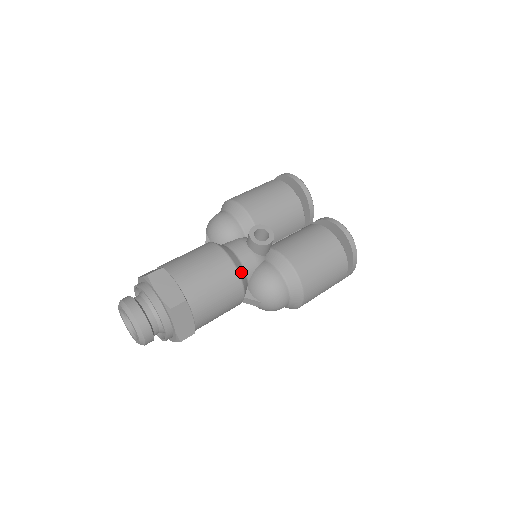
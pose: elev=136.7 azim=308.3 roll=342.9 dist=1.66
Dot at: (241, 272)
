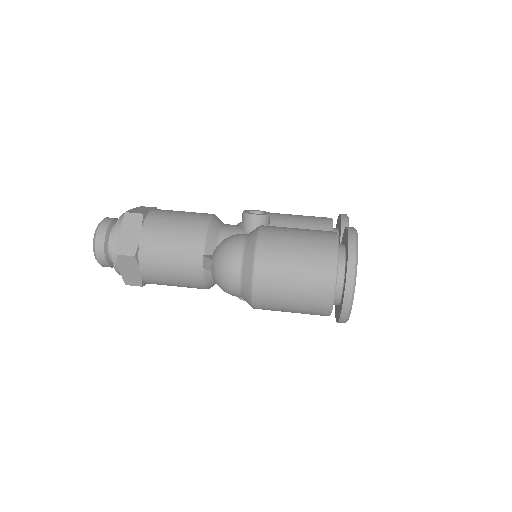
Dot at: (213, 228)
